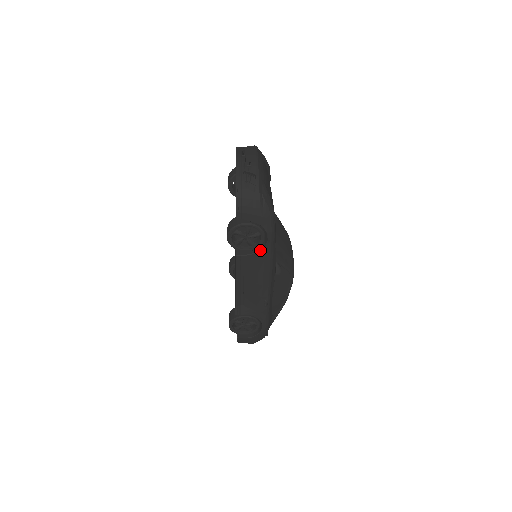
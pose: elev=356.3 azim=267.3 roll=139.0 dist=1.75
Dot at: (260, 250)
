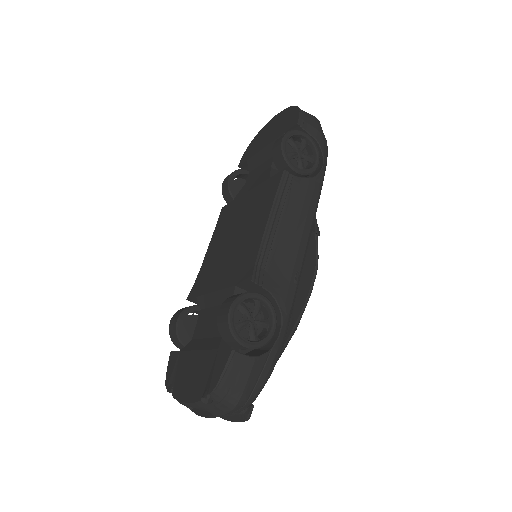
Dot at: (311, 177)
